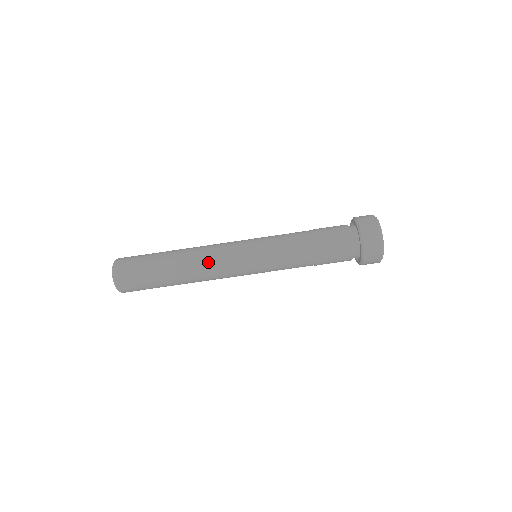
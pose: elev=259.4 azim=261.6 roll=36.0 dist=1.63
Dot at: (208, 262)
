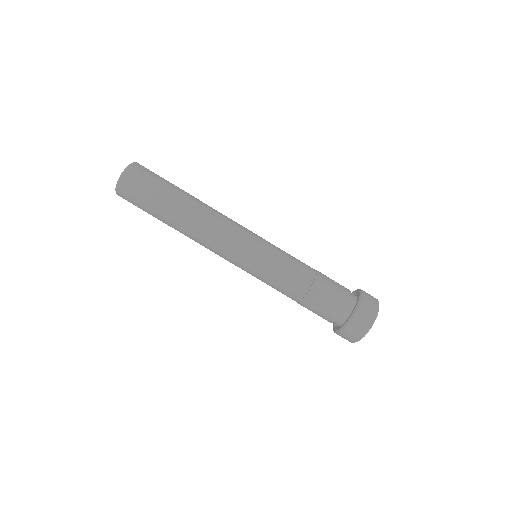
Dot at: (205, 243)
